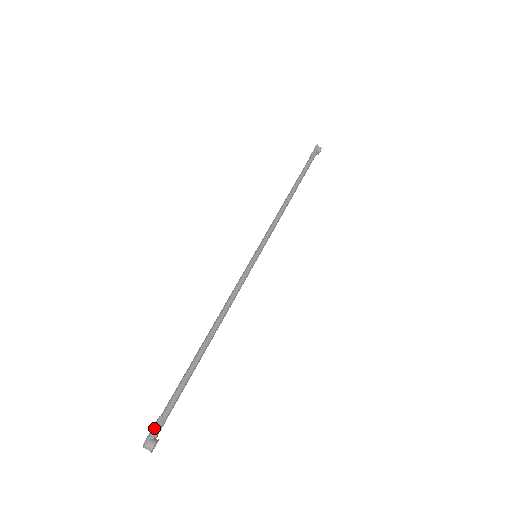
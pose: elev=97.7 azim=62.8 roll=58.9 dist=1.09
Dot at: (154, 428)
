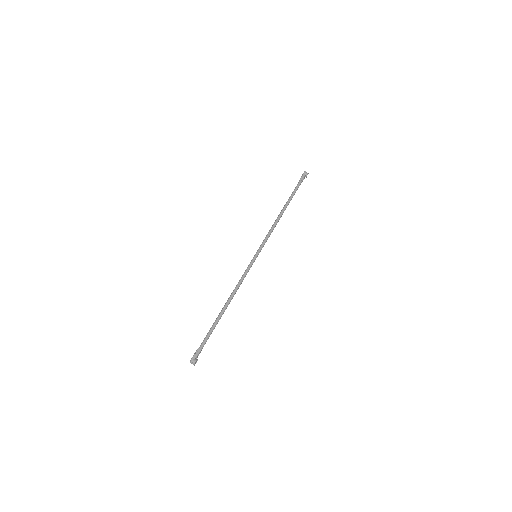
Dot at: (195, 354)
